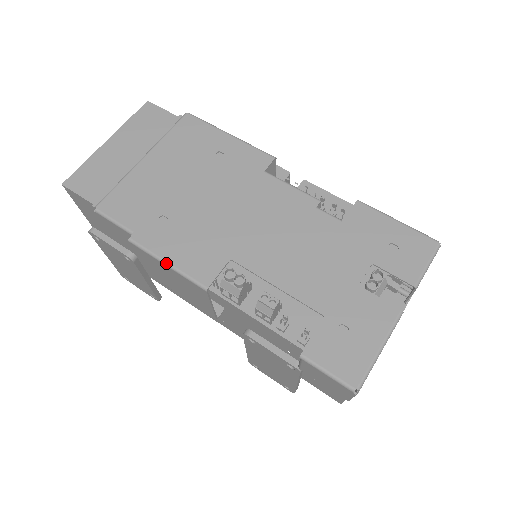
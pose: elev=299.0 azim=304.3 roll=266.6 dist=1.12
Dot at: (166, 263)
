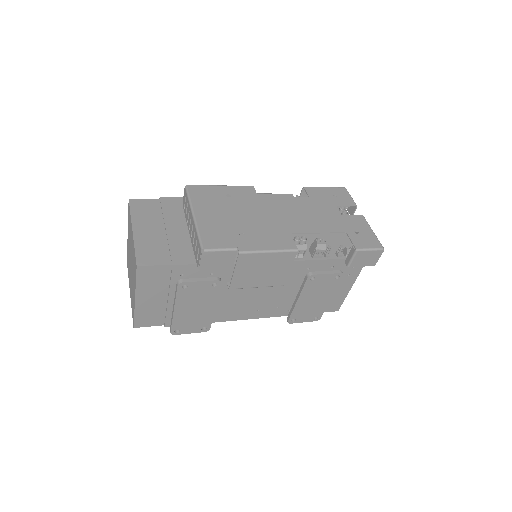
Dot at: (269, 251)
